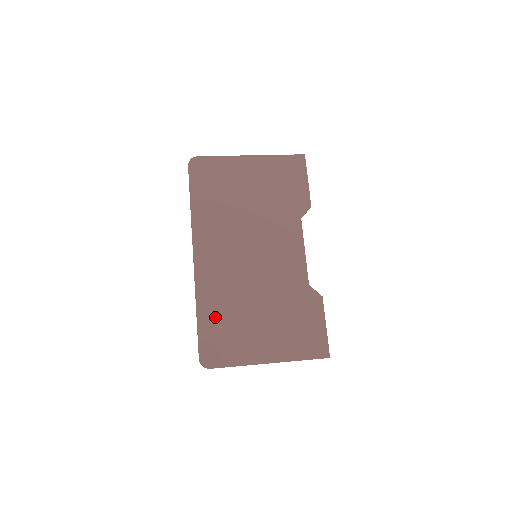
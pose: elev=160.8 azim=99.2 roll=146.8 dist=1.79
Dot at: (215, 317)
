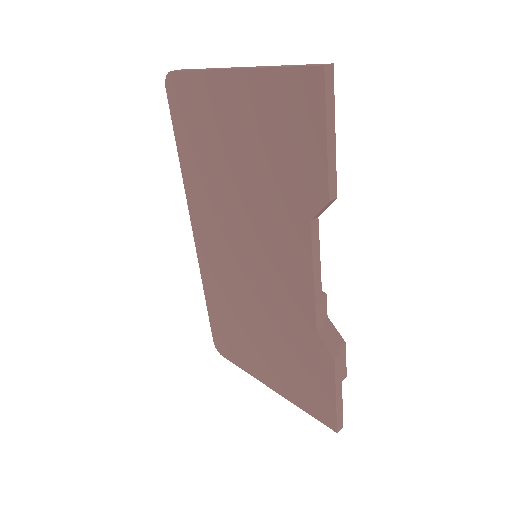
Dot at: (220, 311)
